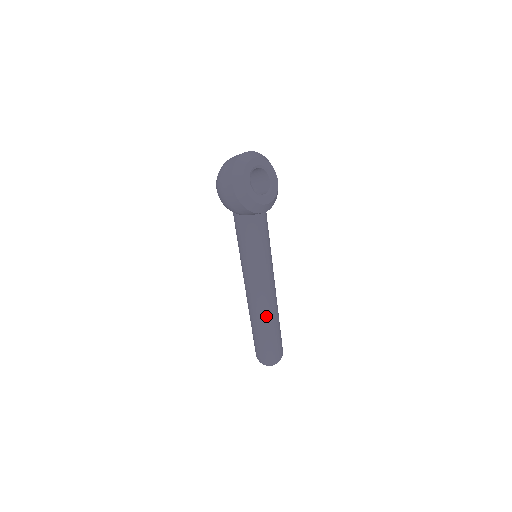
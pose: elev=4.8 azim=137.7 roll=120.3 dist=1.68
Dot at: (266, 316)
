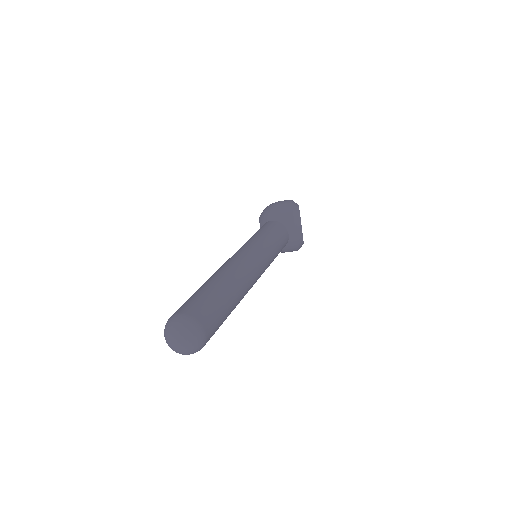
Dot at: (237, 279)
